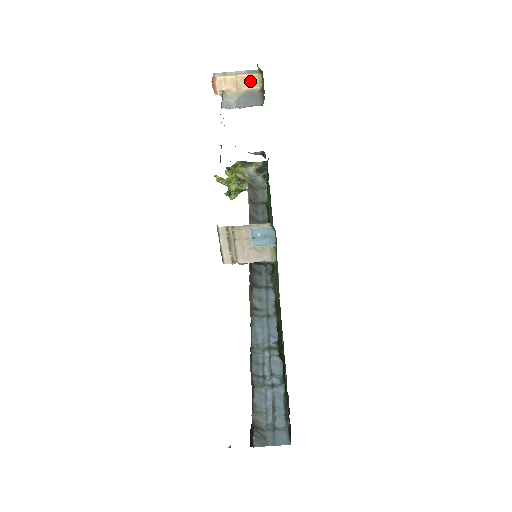
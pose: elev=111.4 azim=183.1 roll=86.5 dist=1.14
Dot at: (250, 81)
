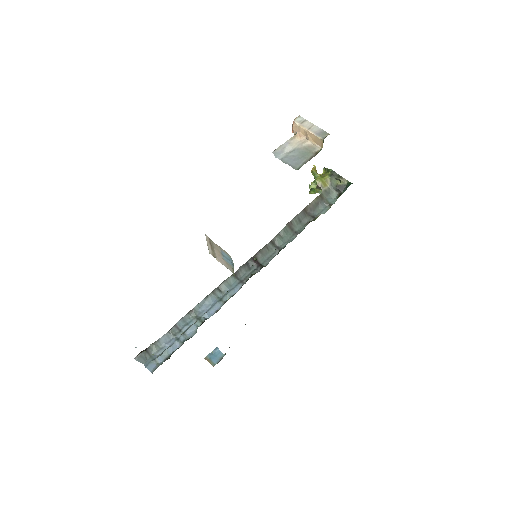
Dot at: (316, 139)
